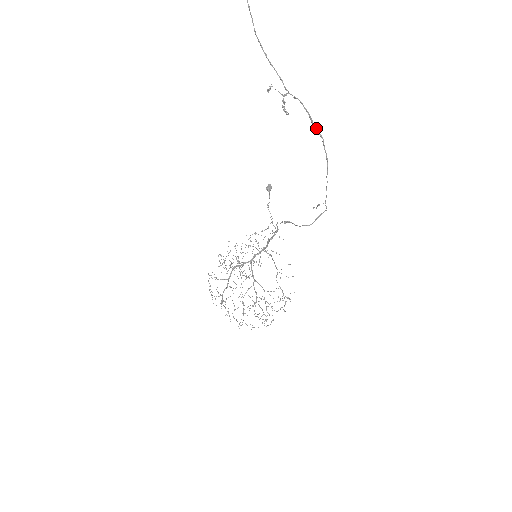
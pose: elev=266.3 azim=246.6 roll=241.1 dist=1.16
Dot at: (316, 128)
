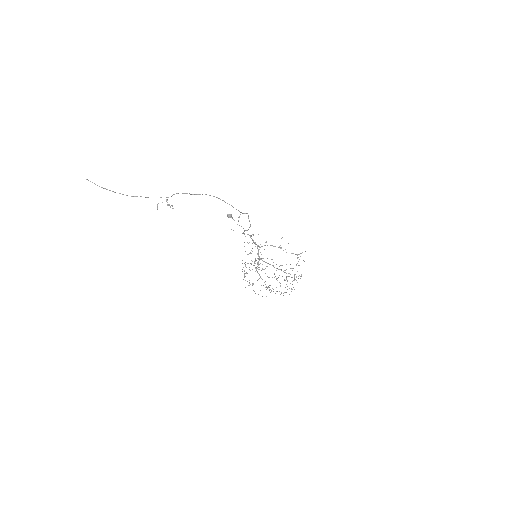
Dot at: (196, 194)
